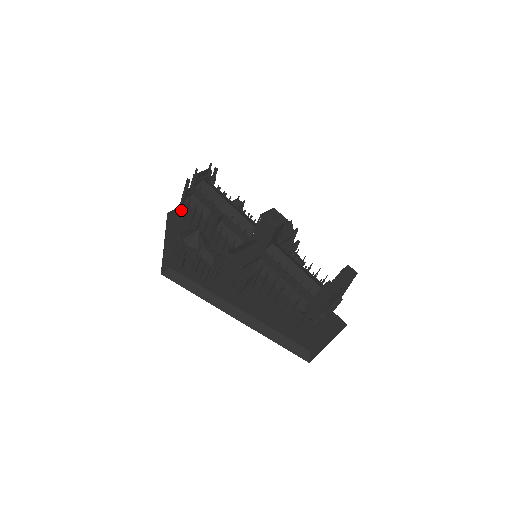
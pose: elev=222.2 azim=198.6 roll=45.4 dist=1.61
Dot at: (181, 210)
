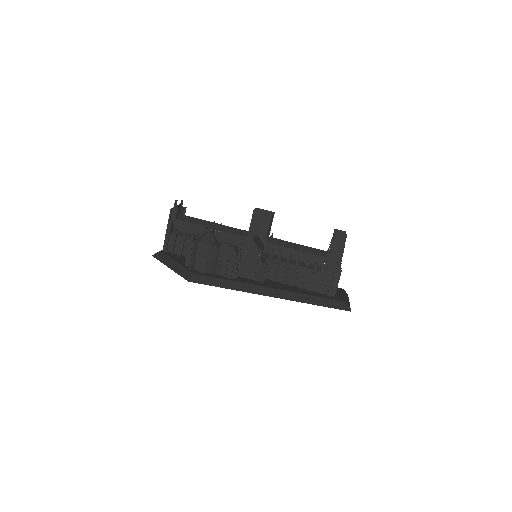
Dot at: (167, 247)
